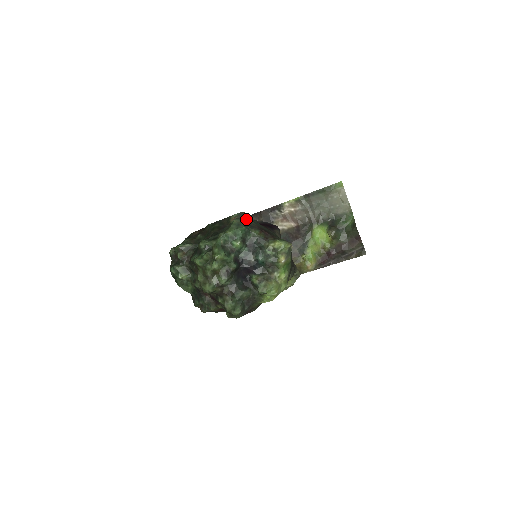
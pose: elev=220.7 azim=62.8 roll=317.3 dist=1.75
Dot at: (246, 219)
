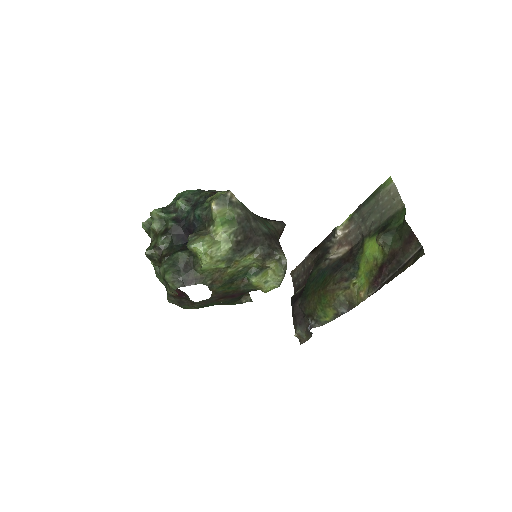
Dot at: occluded
